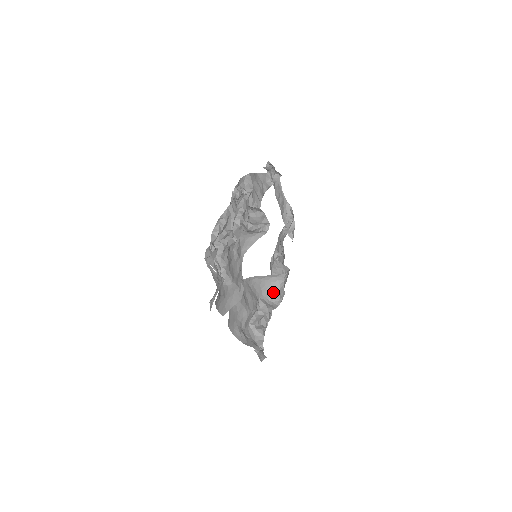
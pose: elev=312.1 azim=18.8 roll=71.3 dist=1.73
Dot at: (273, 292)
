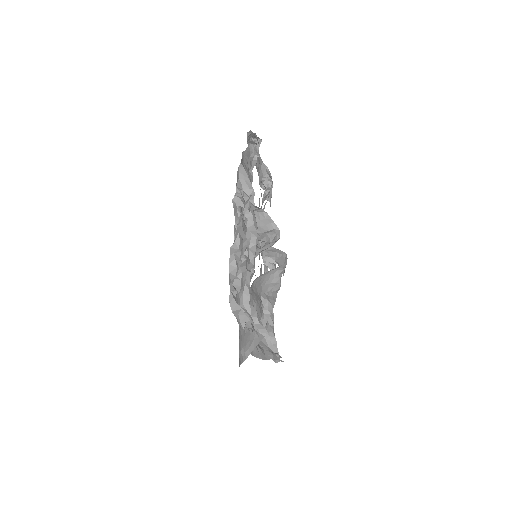
Dot at: (272, 283)
